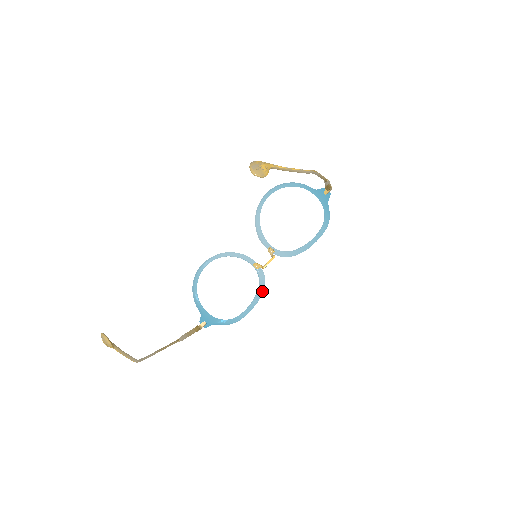
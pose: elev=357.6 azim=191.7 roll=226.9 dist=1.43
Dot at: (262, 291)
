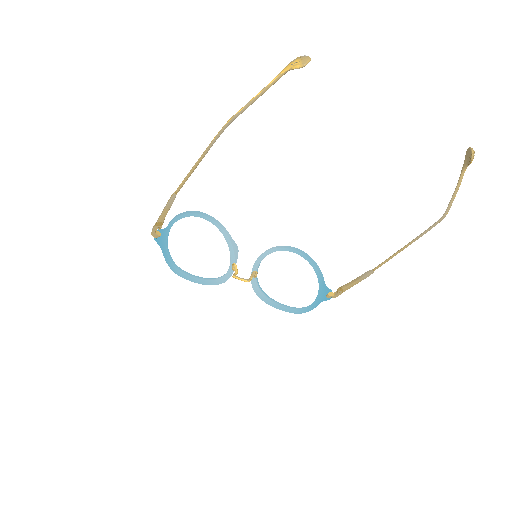
Dot at: (213, 284)
